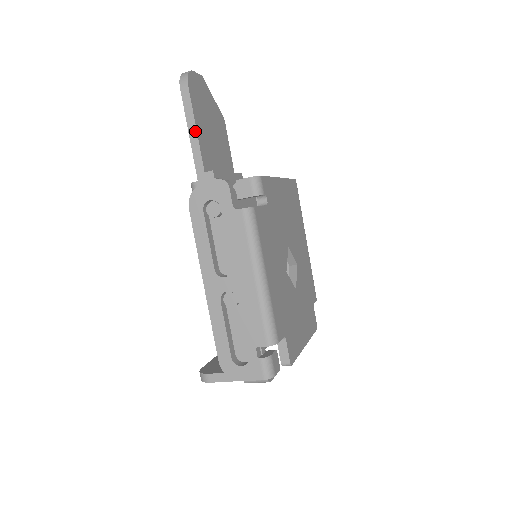
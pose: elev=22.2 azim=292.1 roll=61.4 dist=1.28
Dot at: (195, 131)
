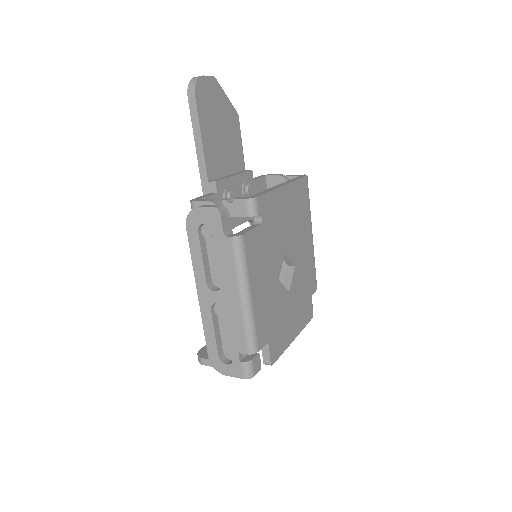
Dot at: (200, 141)
